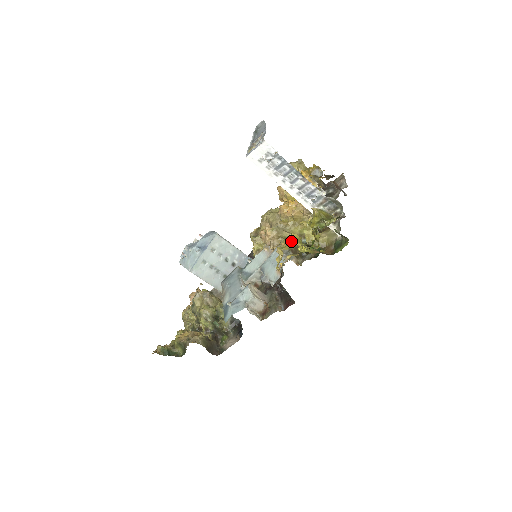
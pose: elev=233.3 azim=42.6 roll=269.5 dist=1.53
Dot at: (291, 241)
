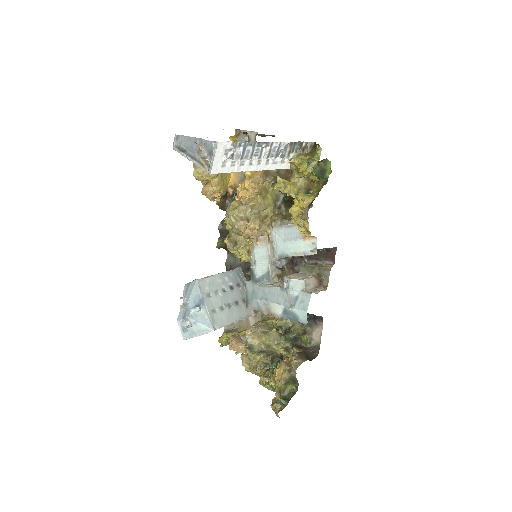
Dot at: (302, 203)
